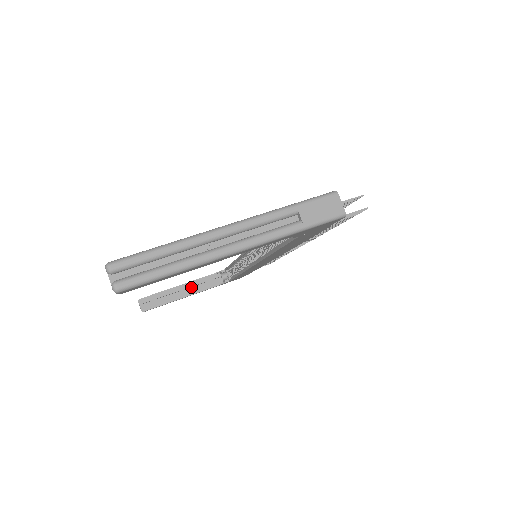
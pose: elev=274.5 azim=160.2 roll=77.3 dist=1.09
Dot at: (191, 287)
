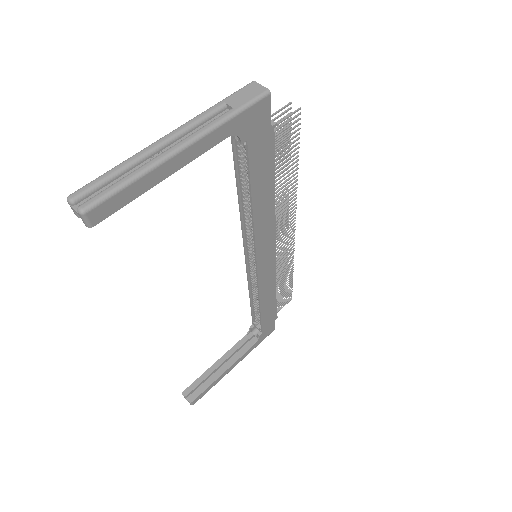
Dot at: (229, 359)
